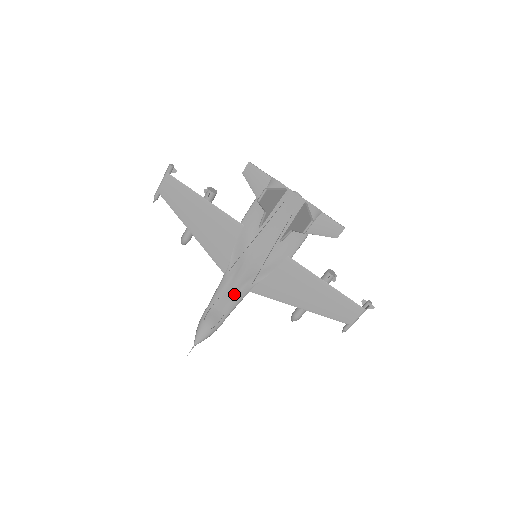
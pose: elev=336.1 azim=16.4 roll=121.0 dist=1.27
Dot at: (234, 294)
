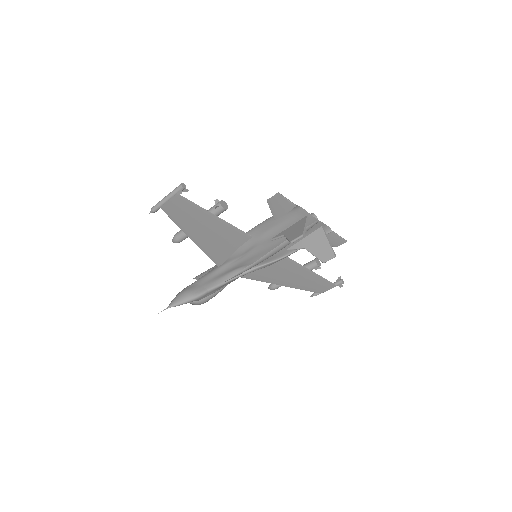
Dot at: (221, 276)
